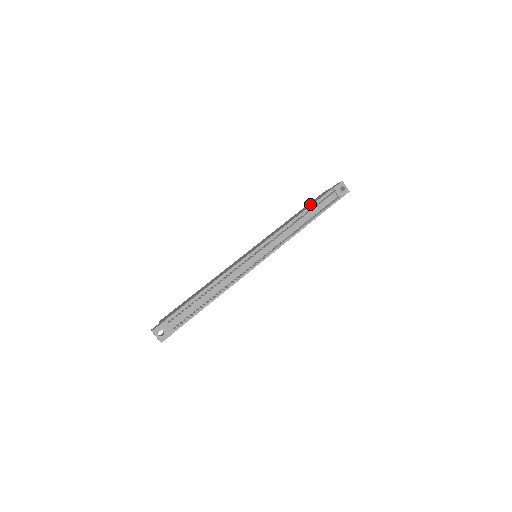
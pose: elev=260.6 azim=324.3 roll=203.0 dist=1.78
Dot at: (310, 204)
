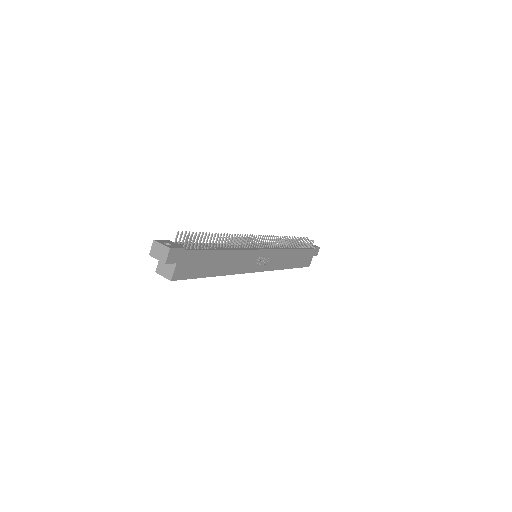
Dot at: occluded
